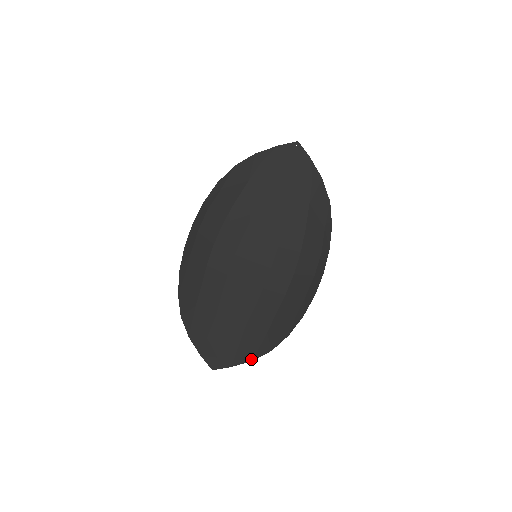
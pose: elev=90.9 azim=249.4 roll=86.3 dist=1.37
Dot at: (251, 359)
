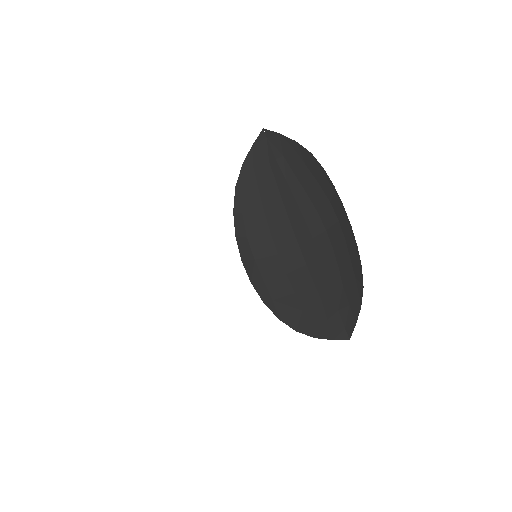
Dot at: (360, 306)
